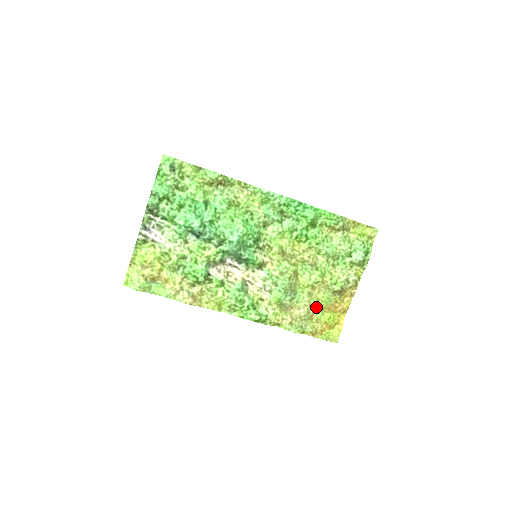
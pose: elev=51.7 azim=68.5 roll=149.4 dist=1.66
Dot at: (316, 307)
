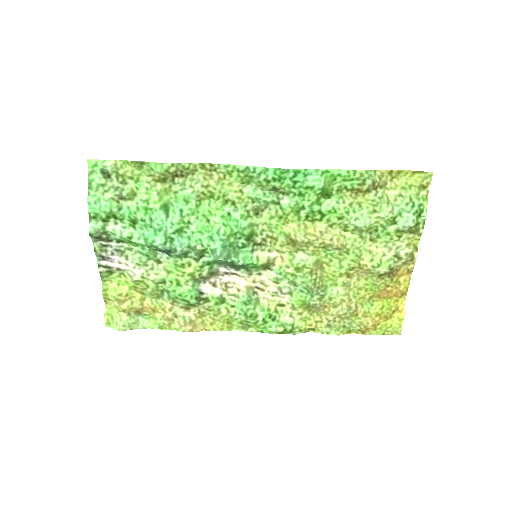
Dot at: (359, 298)
